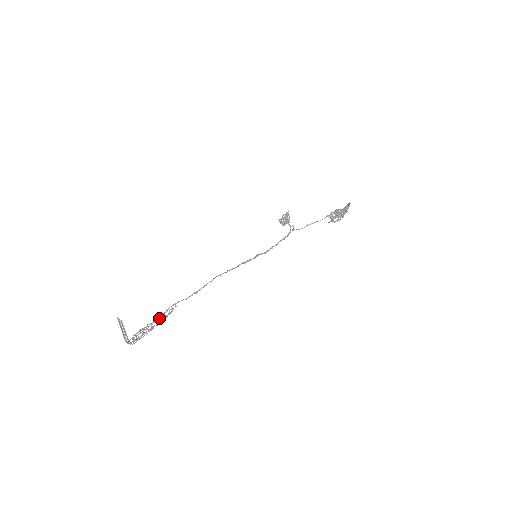
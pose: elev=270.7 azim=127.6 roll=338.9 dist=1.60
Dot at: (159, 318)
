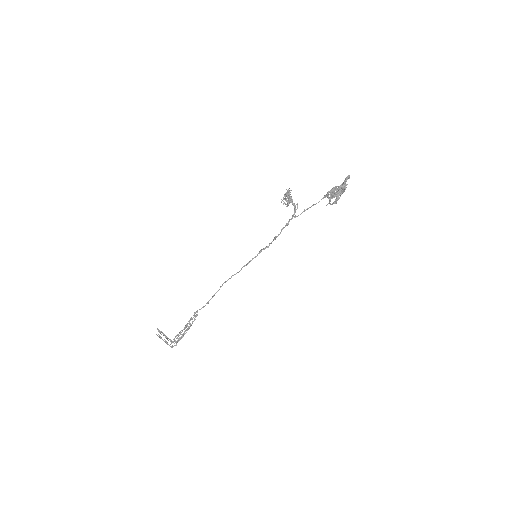
Dot at: (186, 326)
